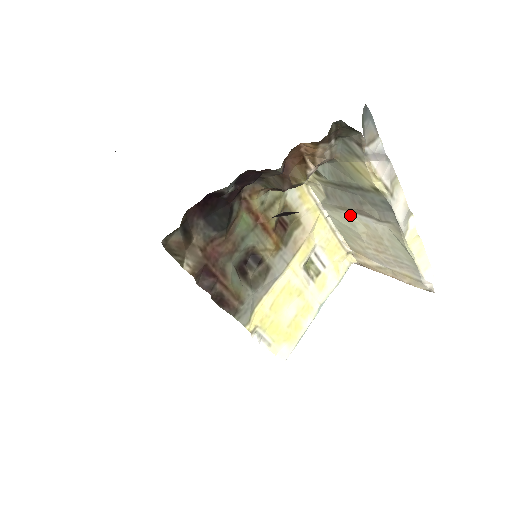
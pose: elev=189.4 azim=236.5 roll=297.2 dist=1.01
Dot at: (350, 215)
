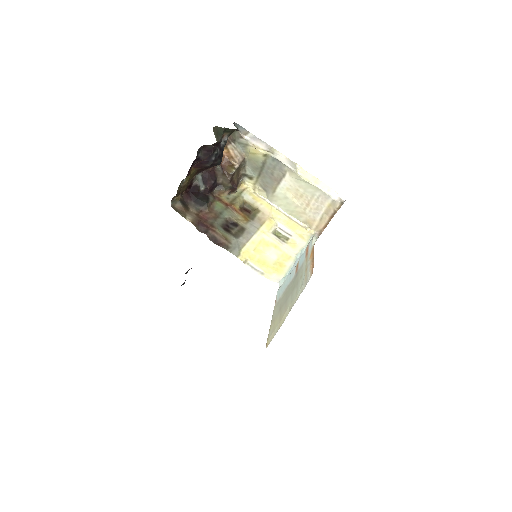
Dot at: (279, 191)
